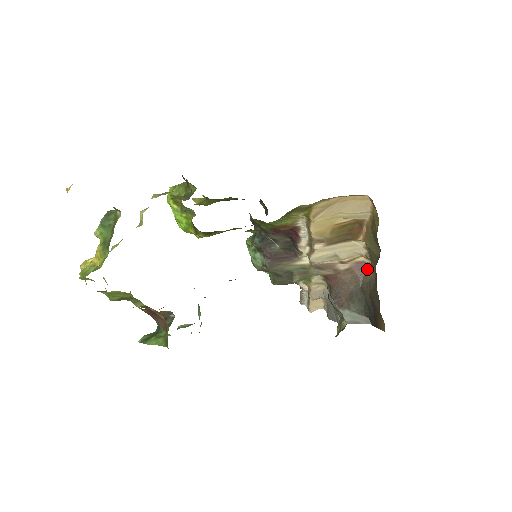
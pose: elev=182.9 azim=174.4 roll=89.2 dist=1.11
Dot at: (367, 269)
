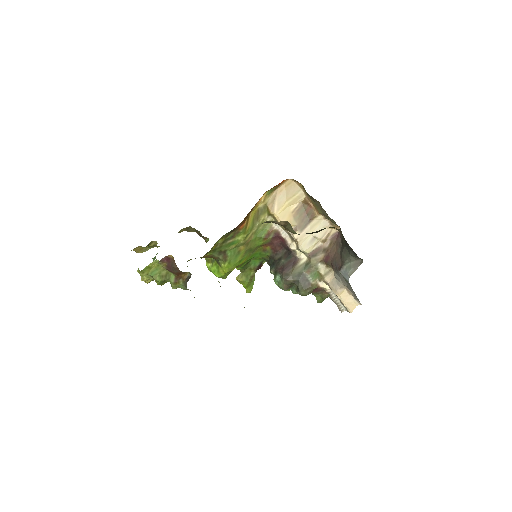
Dot at: (340, 233)
